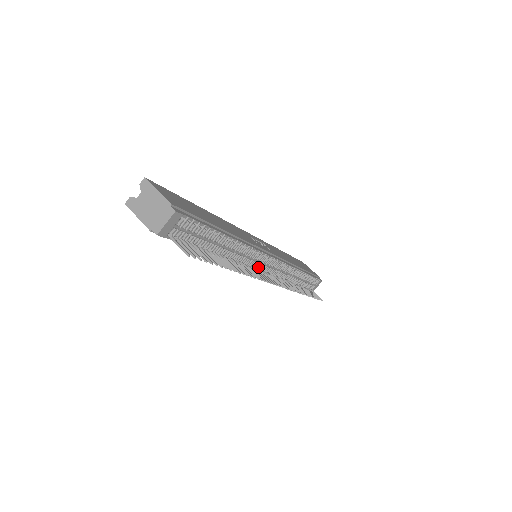
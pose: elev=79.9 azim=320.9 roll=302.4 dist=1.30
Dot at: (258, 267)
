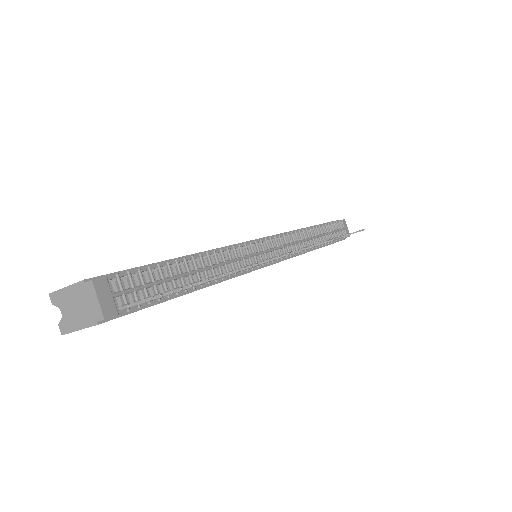
Dot at: (265, 259)
